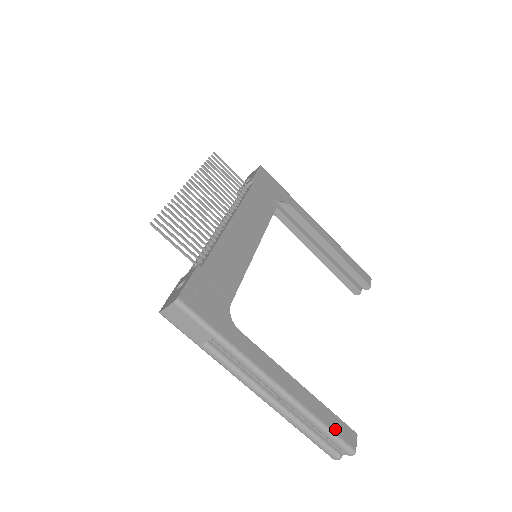
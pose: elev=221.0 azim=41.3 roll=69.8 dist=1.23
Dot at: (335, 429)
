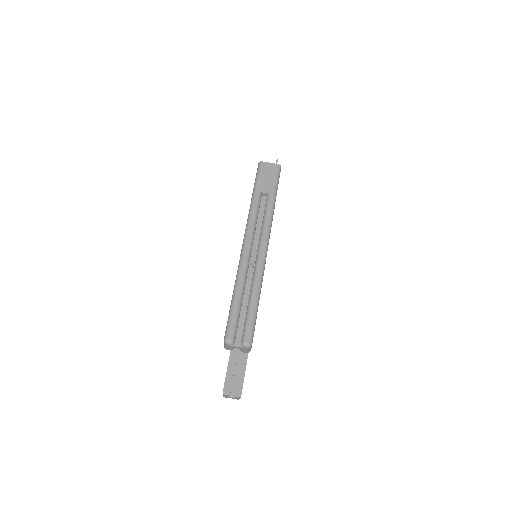
Dot at: occluded
